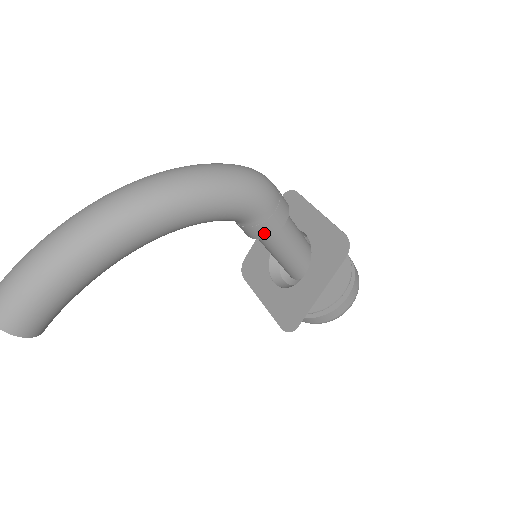
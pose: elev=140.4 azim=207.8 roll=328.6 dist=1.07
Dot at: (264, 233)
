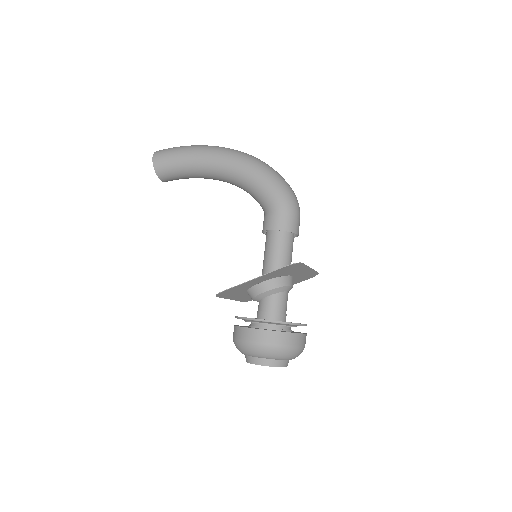
Dot at: (268, 225)
